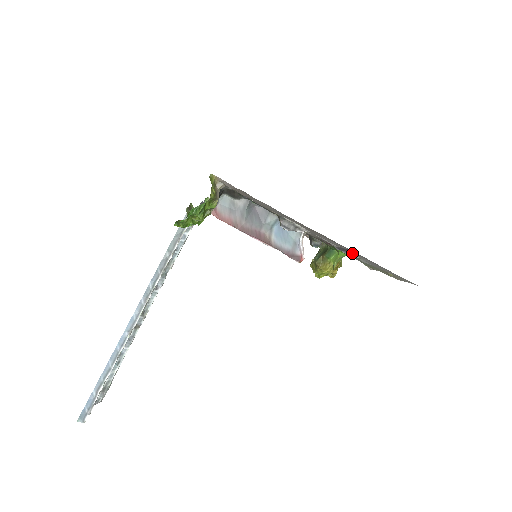
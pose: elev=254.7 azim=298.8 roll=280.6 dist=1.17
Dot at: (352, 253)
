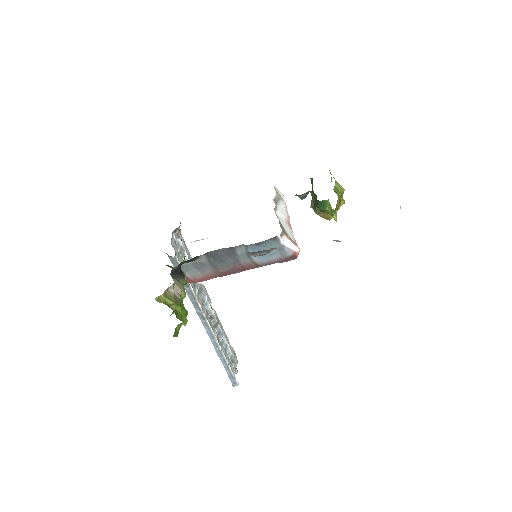
Dot at: occluded
